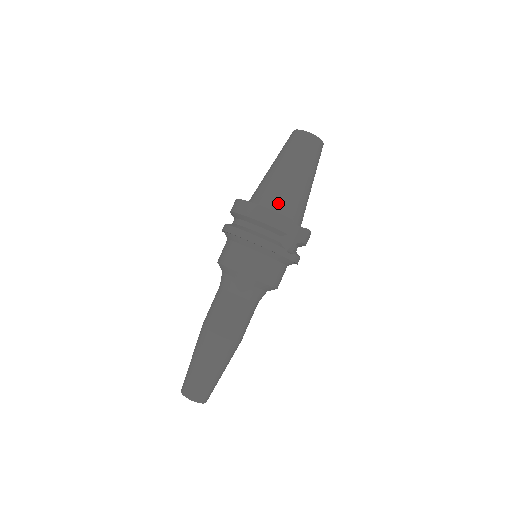
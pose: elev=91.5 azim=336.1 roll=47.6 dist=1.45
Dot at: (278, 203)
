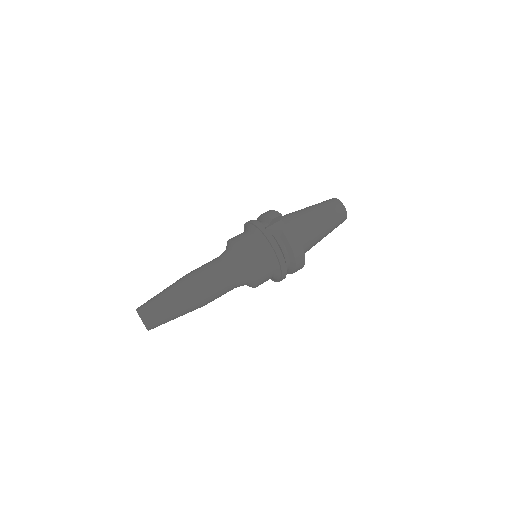
Dot at: (283, 216)
